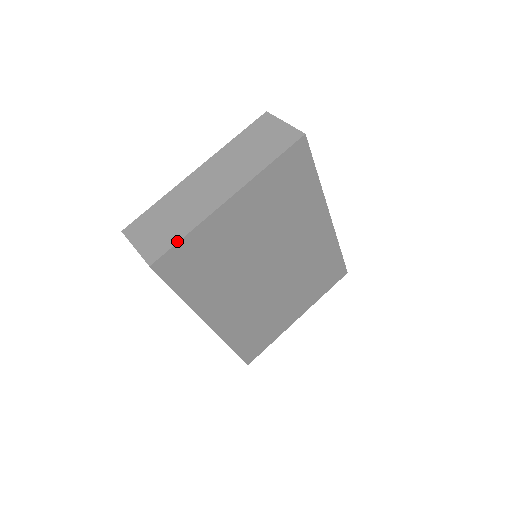
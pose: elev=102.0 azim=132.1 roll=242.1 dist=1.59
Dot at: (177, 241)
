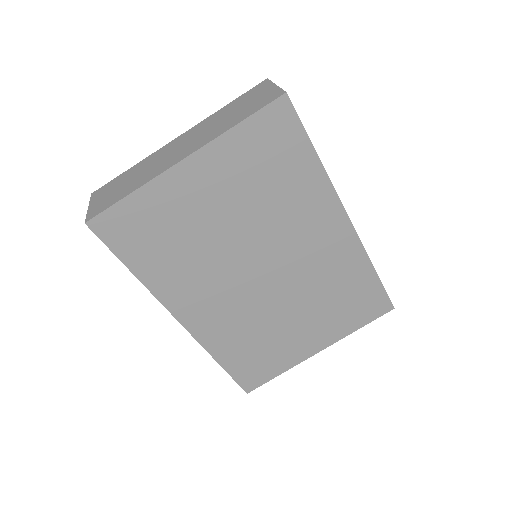
Dot at: (118, 200)
